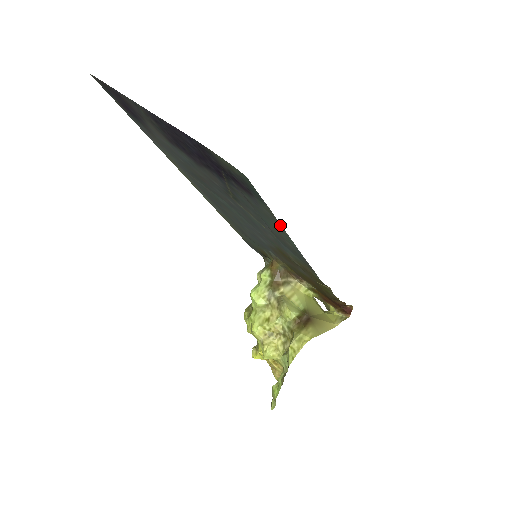
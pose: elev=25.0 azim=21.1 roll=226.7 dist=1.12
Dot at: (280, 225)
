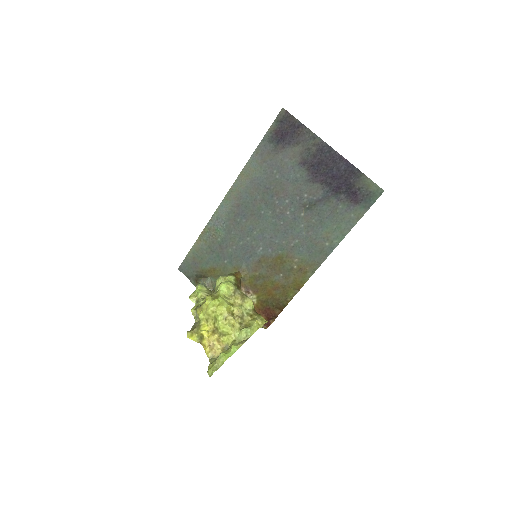
Dot at: (353, 225)
